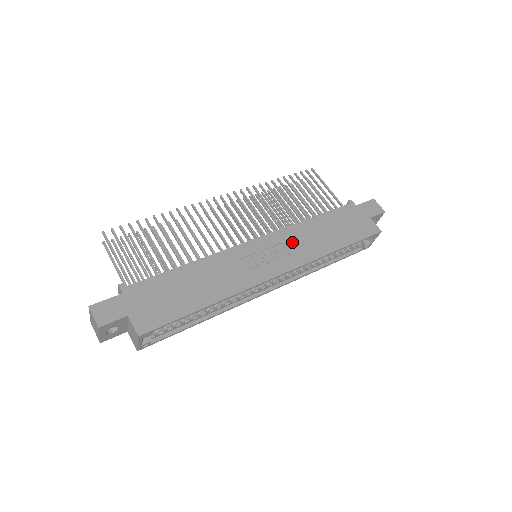
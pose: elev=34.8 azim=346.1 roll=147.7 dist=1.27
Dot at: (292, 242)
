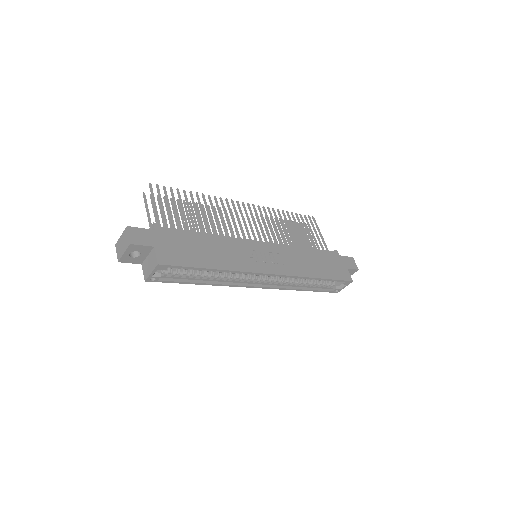
Dot at: (287, 257)
